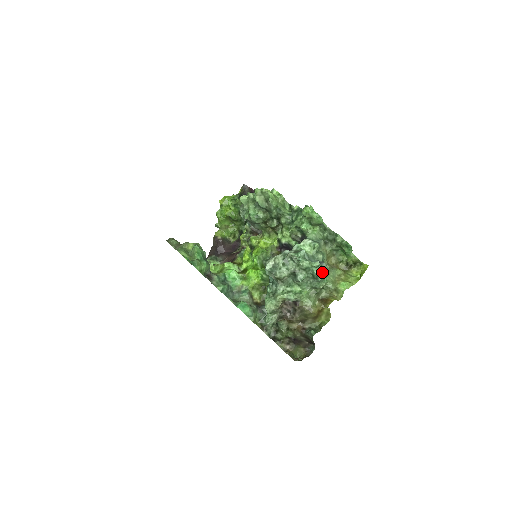
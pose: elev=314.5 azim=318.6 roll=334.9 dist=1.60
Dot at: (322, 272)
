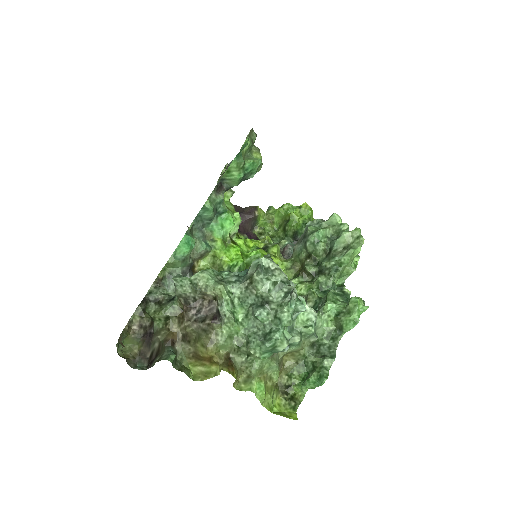
Dot at: (279, 346)
